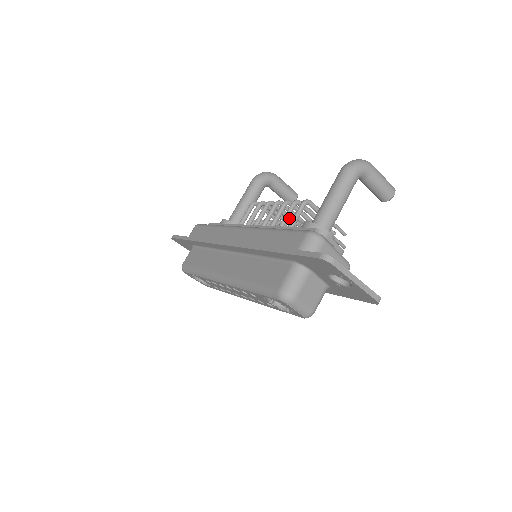
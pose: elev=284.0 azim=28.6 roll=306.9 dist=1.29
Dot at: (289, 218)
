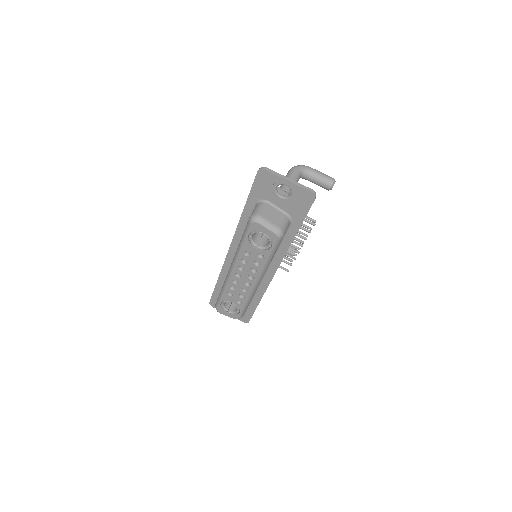
Dot at: occluded
